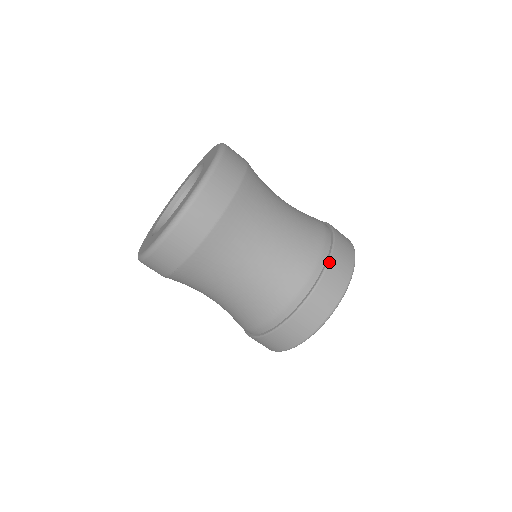
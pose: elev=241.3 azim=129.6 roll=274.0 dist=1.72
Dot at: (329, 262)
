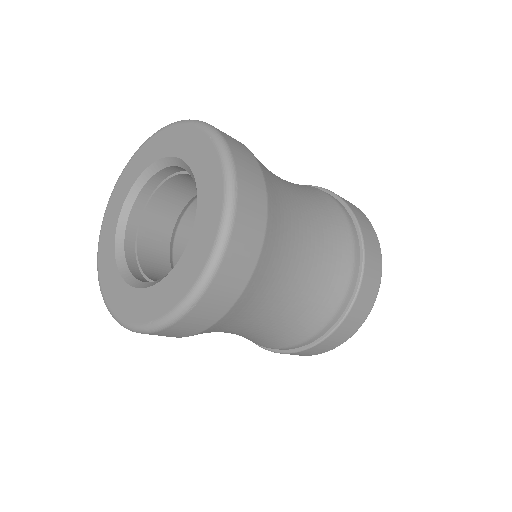
Dot at: (310, 348)
